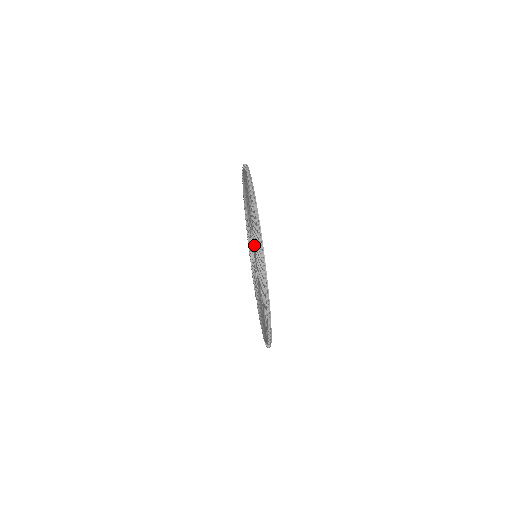
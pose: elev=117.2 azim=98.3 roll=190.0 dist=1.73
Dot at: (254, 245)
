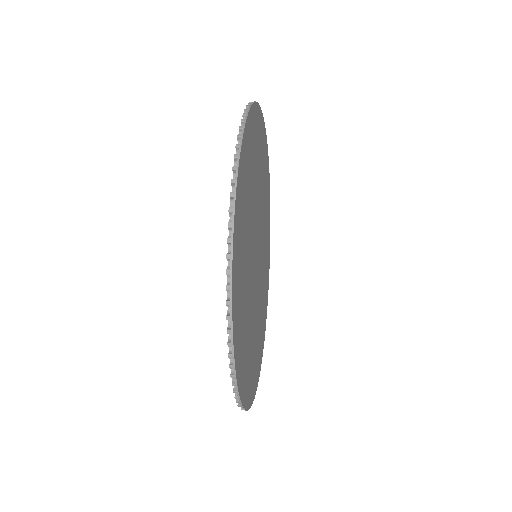
Dot at: occluded
